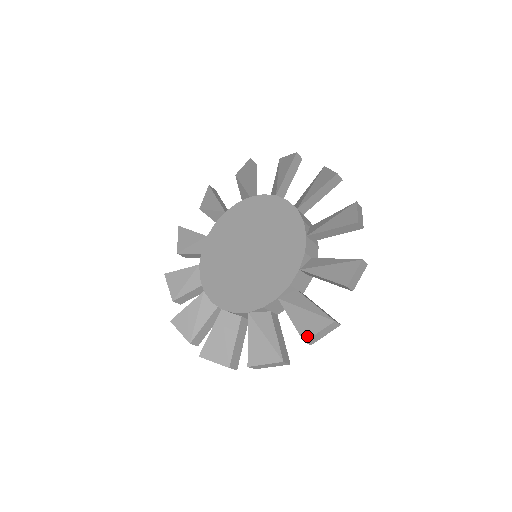
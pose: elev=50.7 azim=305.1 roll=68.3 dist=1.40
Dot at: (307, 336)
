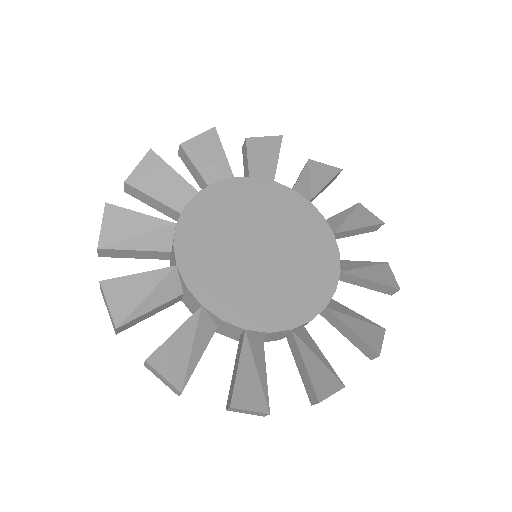
Dot at: (322, 396)
